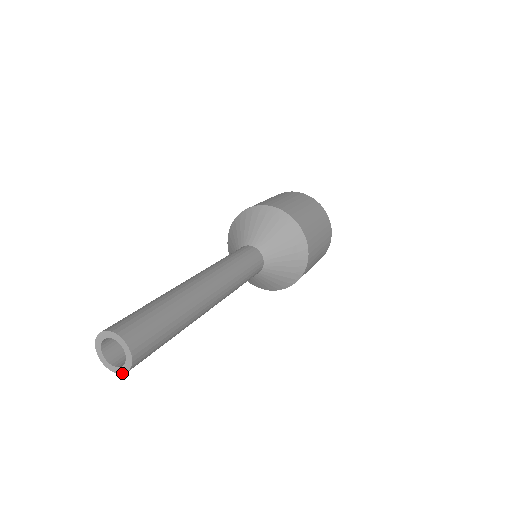
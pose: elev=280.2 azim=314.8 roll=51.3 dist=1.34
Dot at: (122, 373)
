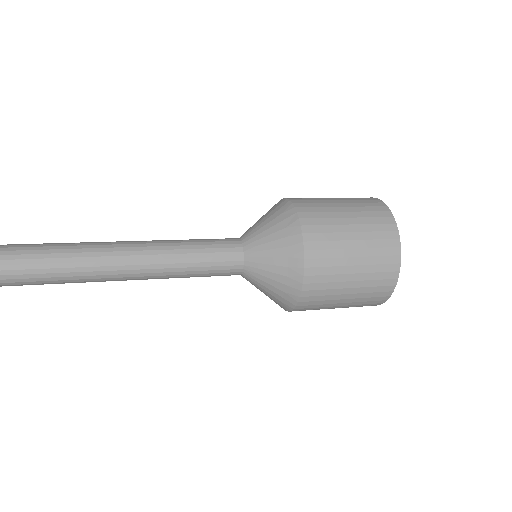
Dot at: out of frame
